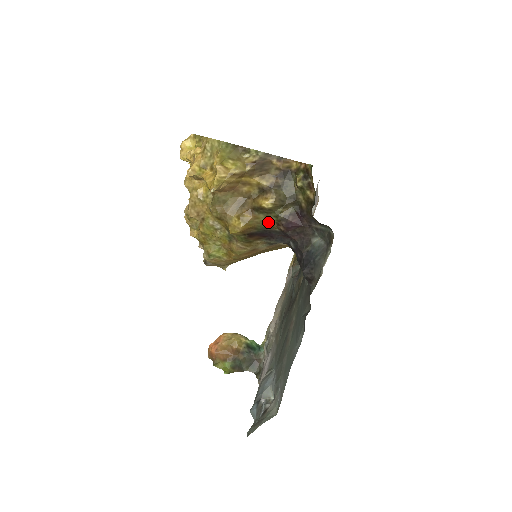
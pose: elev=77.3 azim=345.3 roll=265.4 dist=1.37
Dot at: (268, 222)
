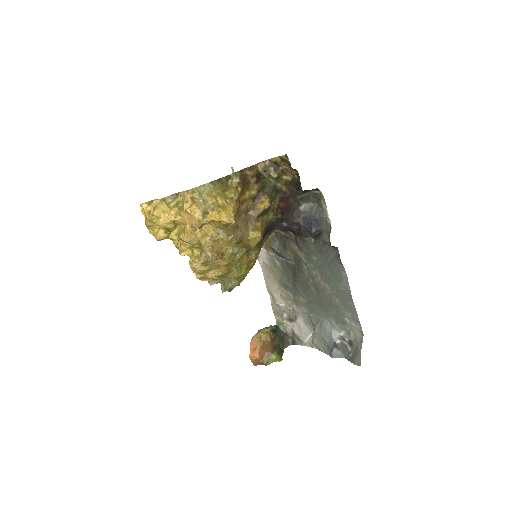
Dot at: (269, 219)
